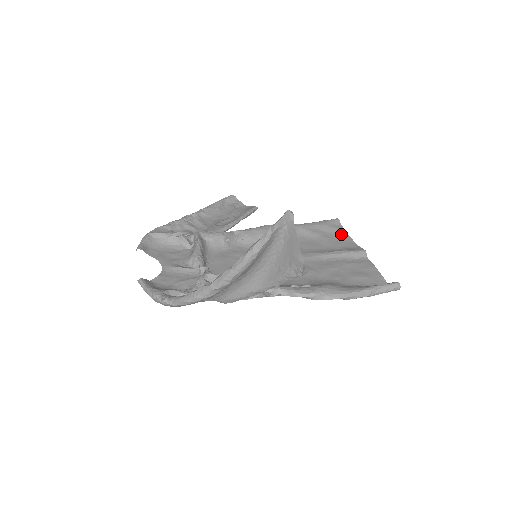
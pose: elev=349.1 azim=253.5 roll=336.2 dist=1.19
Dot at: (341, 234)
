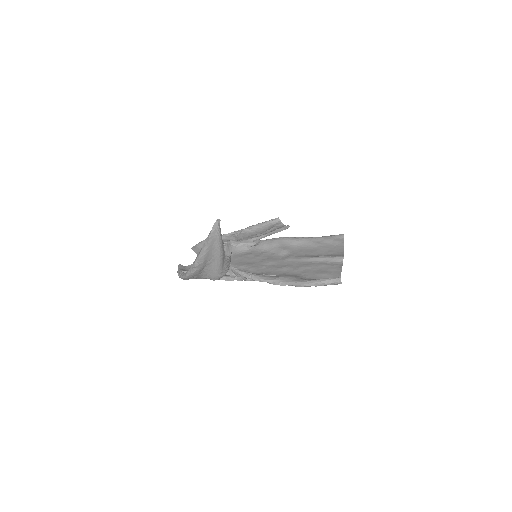
Dot at: (338, 245)
